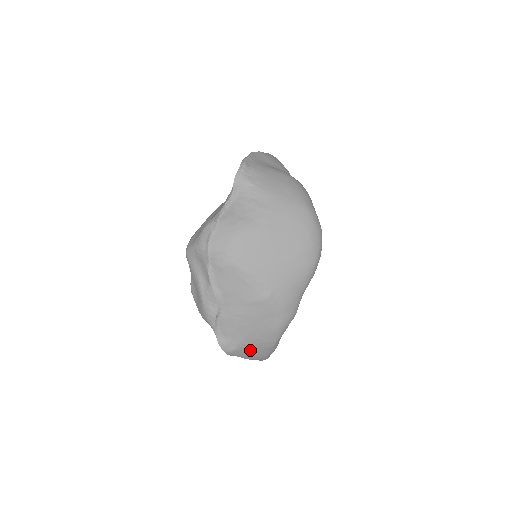
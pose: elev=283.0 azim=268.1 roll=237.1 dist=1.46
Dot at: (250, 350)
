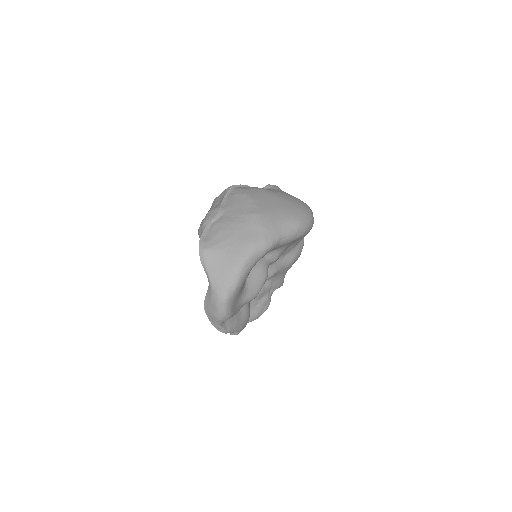
Dot at: (219, 261)
